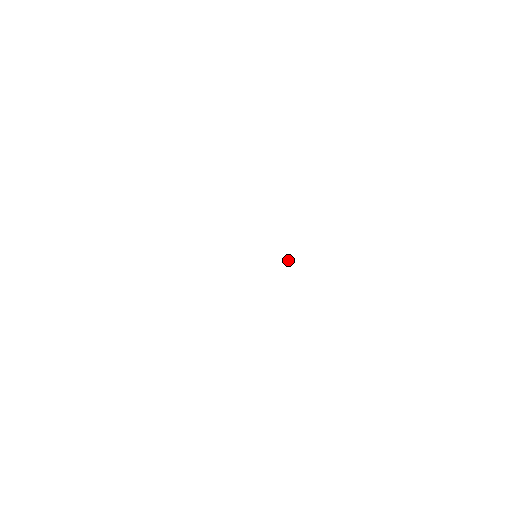
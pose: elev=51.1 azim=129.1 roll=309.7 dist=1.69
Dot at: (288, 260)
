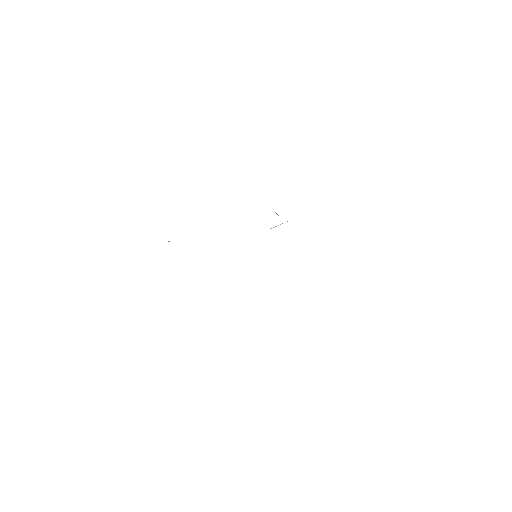
Dot at: occluded
